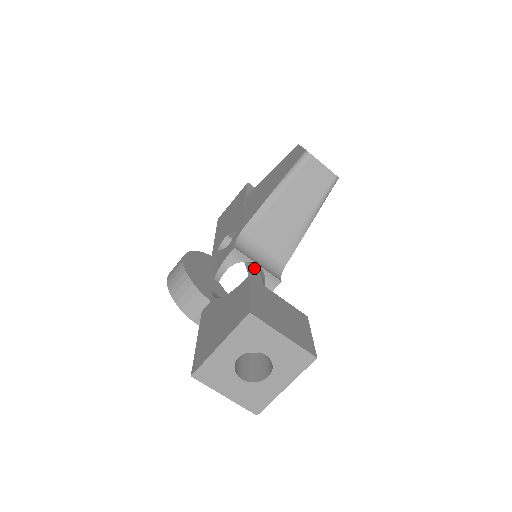
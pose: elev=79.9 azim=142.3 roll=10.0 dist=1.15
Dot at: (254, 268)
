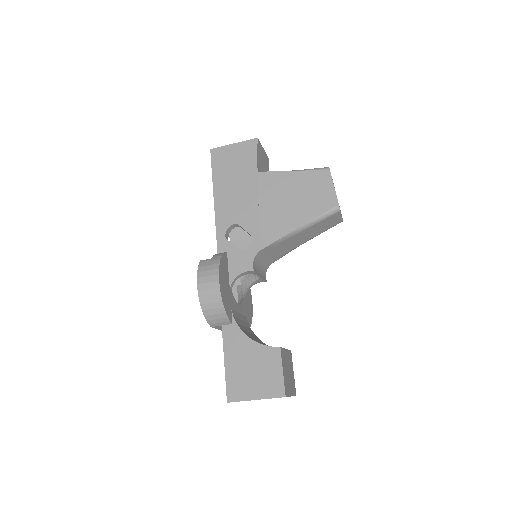
Dot at: (237, 233)
